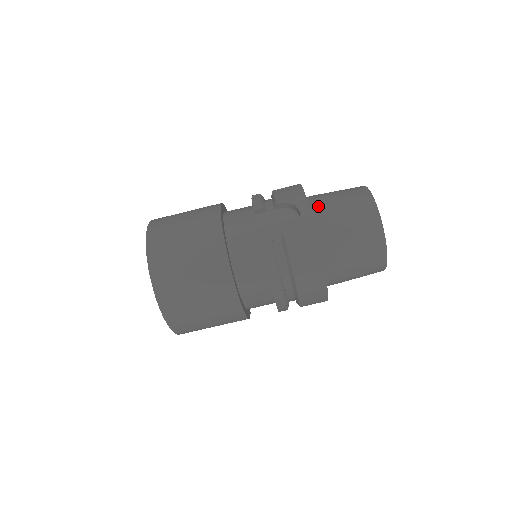
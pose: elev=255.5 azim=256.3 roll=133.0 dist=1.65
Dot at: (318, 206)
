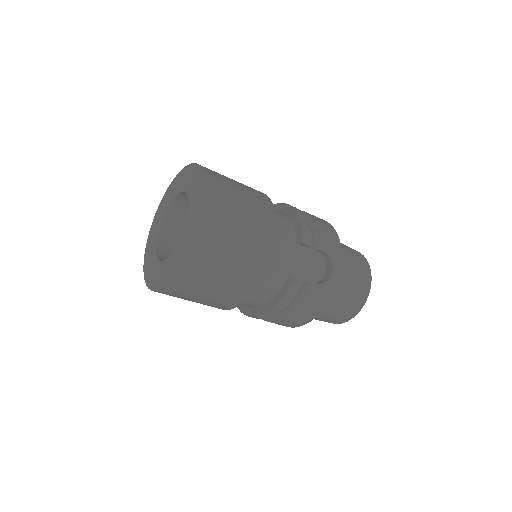
Dot at: occluded
